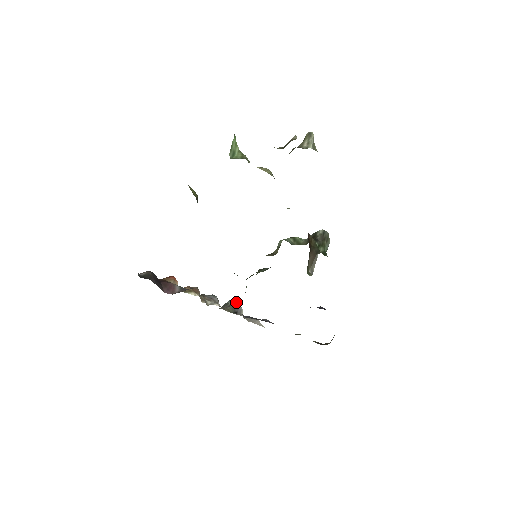
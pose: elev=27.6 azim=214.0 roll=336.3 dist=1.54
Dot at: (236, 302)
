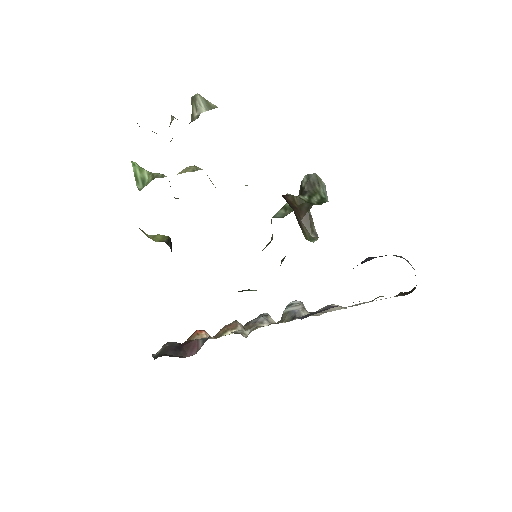
Dot at: (294, 304)
